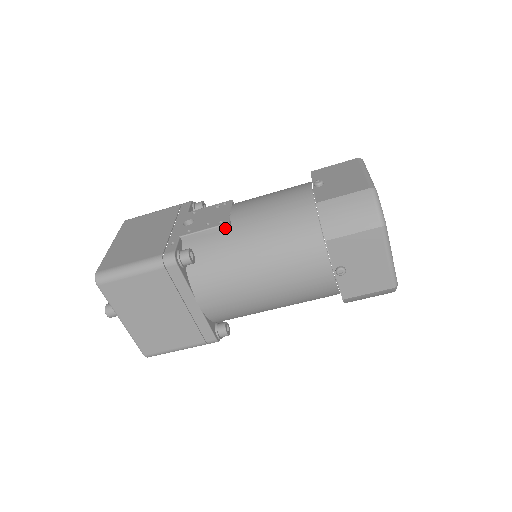
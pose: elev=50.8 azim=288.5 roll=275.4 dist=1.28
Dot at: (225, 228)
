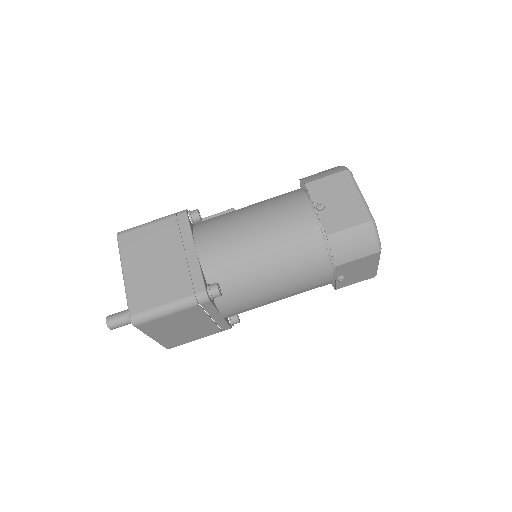
Dot at: occluded
